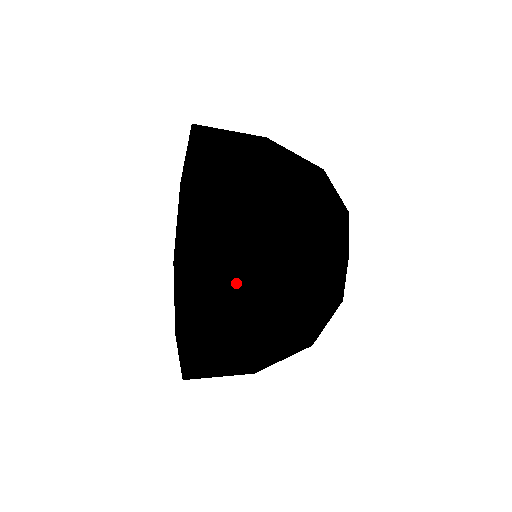
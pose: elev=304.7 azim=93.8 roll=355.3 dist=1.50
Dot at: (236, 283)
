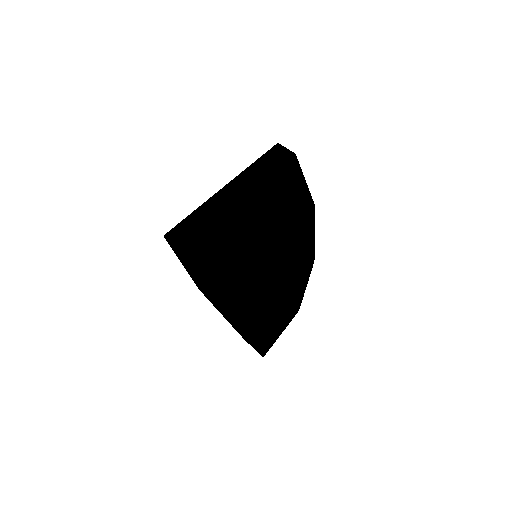
Dot at: occluded
